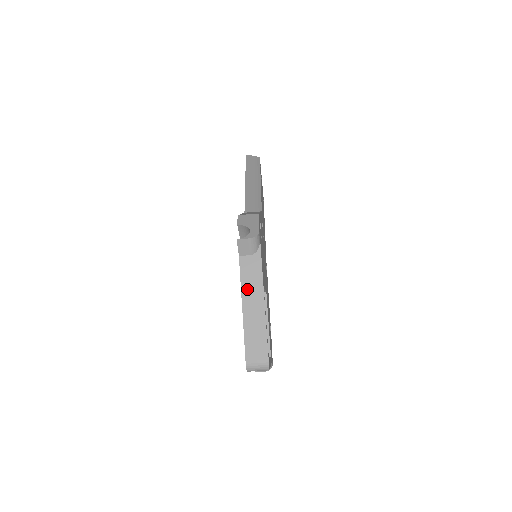
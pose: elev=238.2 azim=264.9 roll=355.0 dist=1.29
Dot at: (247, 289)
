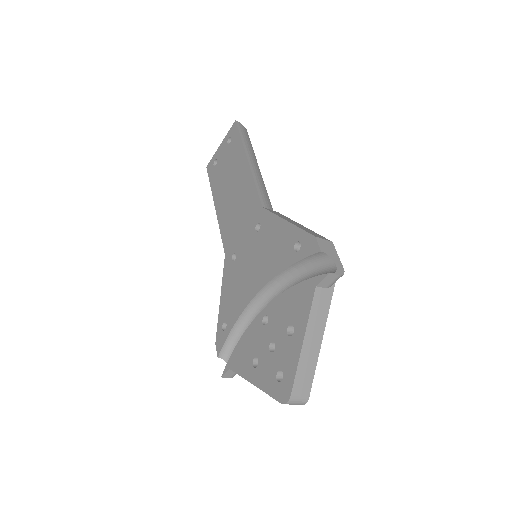
Dot at: (313, 323)
